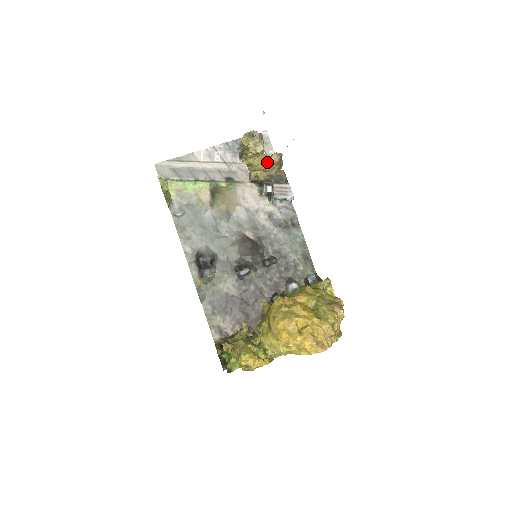
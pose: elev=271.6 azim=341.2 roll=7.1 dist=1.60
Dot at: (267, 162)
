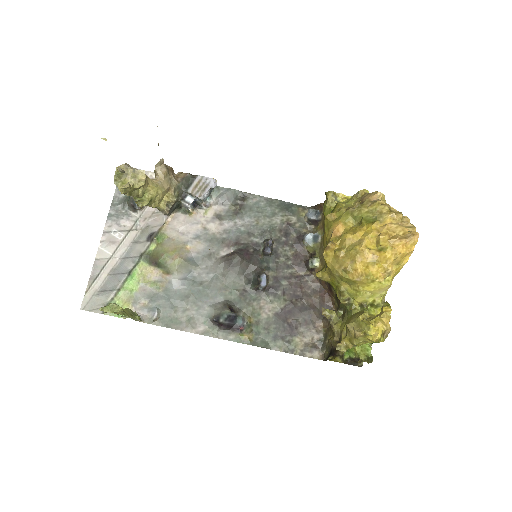
Dot at: (160, 181)
